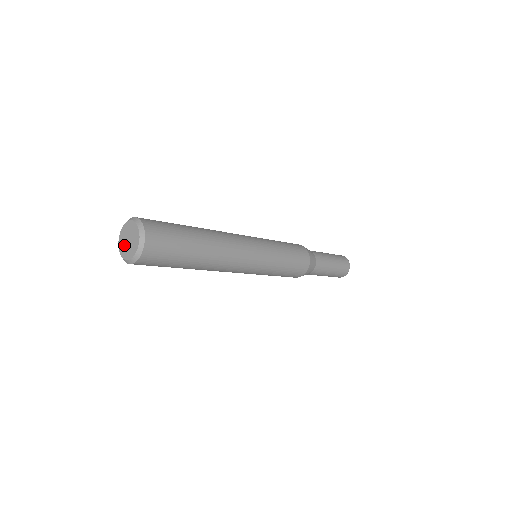
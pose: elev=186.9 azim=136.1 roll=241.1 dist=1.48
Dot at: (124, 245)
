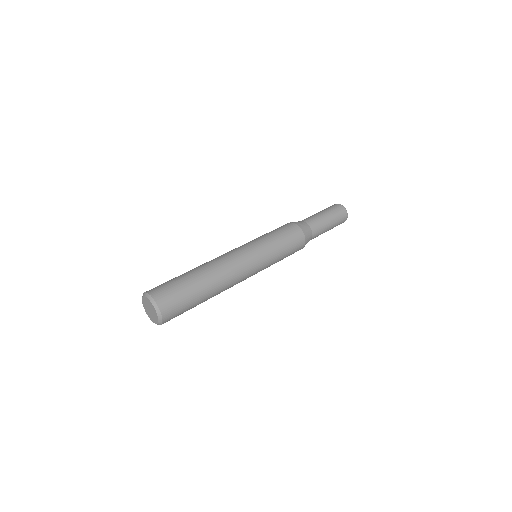
Dot at: (146, 308)
